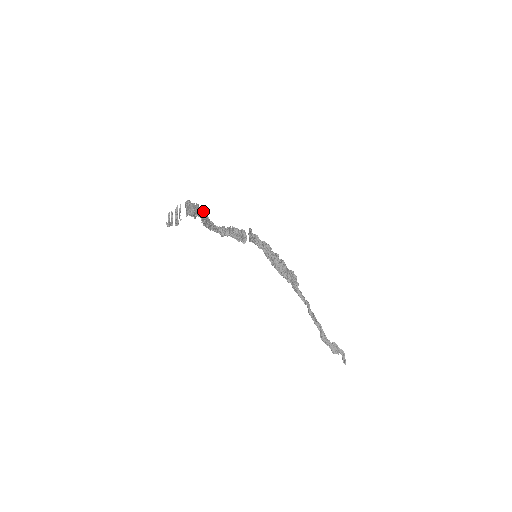
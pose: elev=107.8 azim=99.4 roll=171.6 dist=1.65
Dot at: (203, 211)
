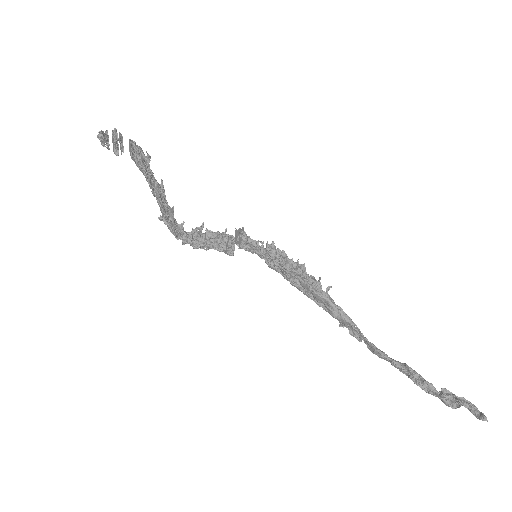
Dot at: (159, 187)
